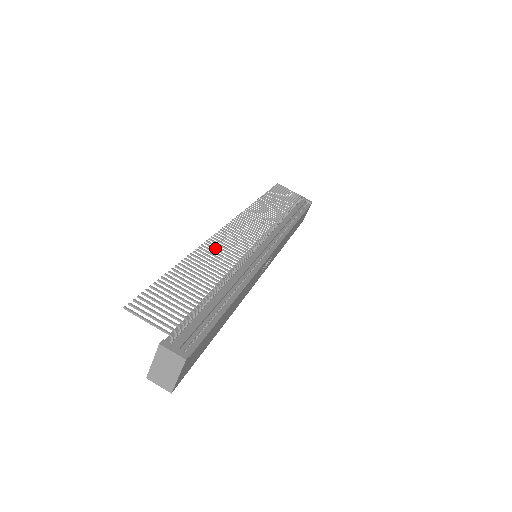
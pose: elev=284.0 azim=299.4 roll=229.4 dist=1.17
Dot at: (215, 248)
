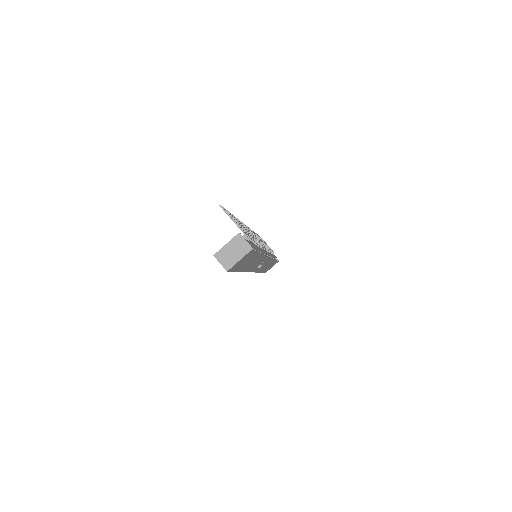
Dot at: (246, 227)
